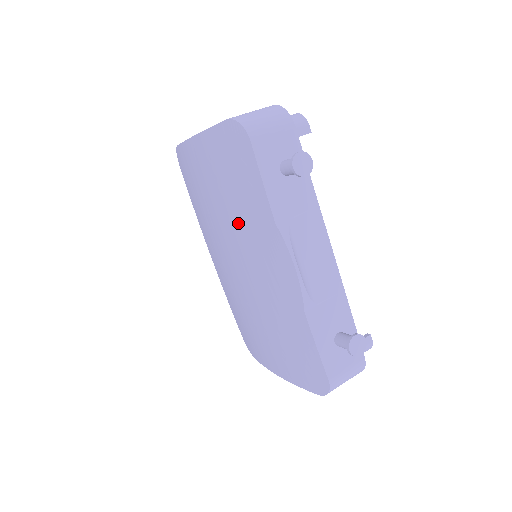
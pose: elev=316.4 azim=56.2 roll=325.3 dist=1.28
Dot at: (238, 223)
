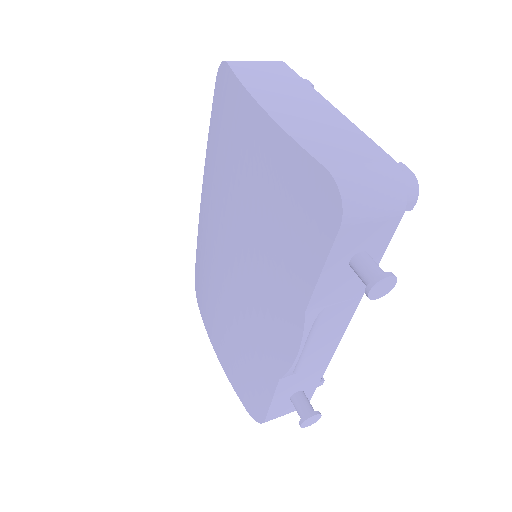
Dot at: (259, 251)
